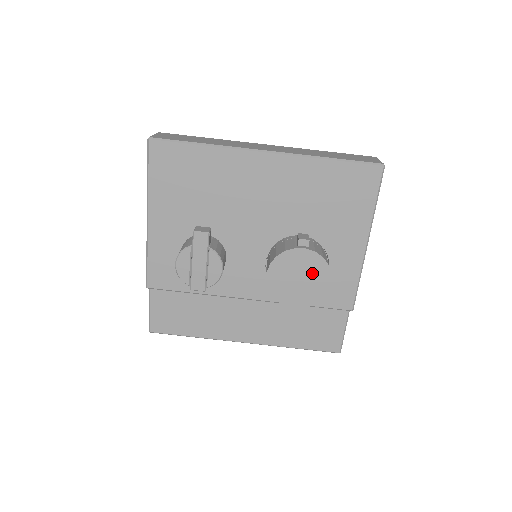
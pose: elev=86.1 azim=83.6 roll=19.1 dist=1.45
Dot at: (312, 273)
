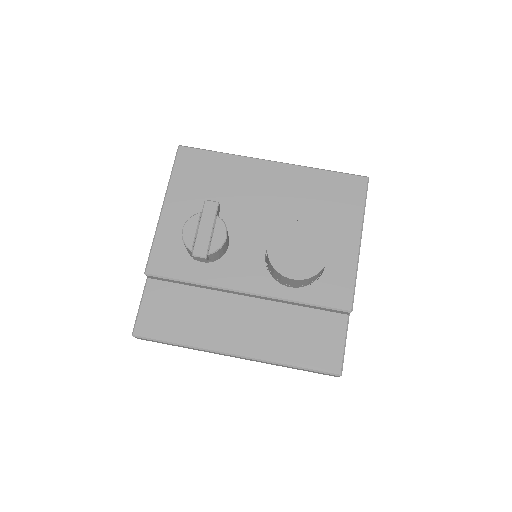
Dot at: (311, 245)
